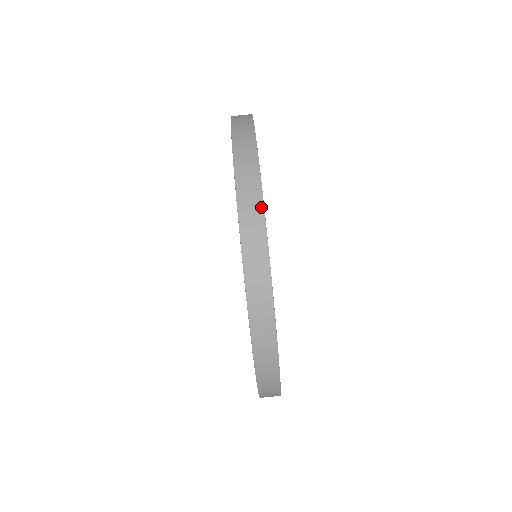
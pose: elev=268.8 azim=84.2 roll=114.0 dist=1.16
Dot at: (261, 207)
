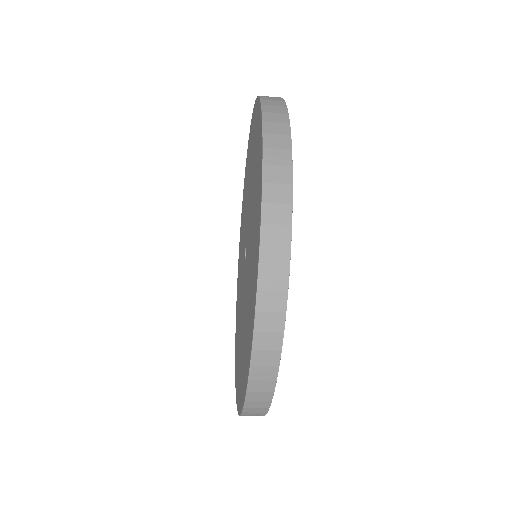
Dot at: (289, 224)
